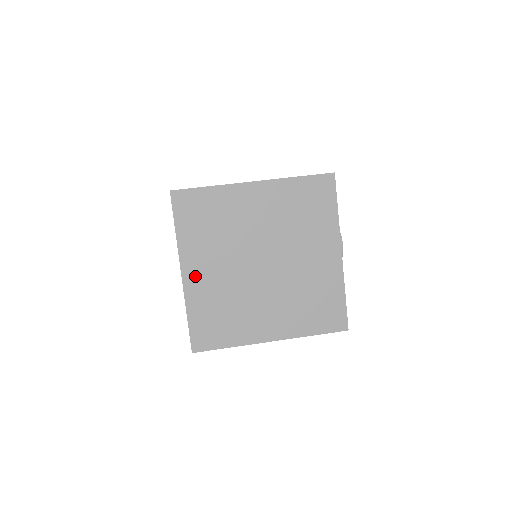
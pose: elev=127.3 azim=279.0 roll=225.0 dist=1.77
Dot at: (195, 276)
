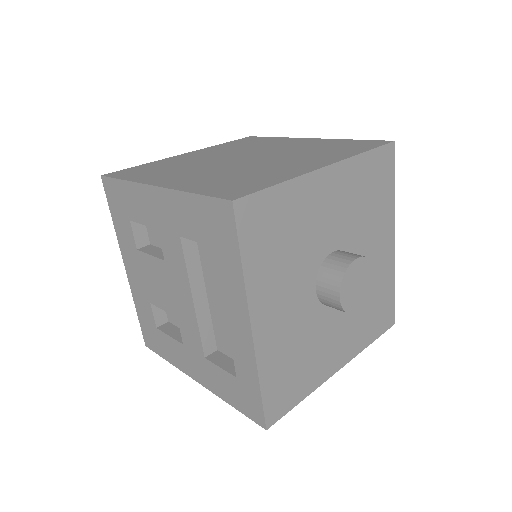
Dot at: (189, 155)
